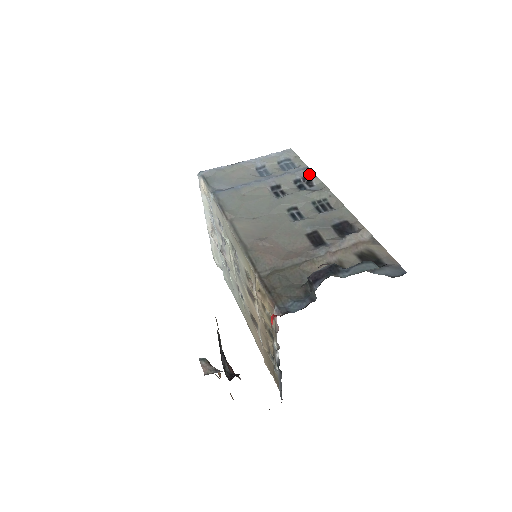
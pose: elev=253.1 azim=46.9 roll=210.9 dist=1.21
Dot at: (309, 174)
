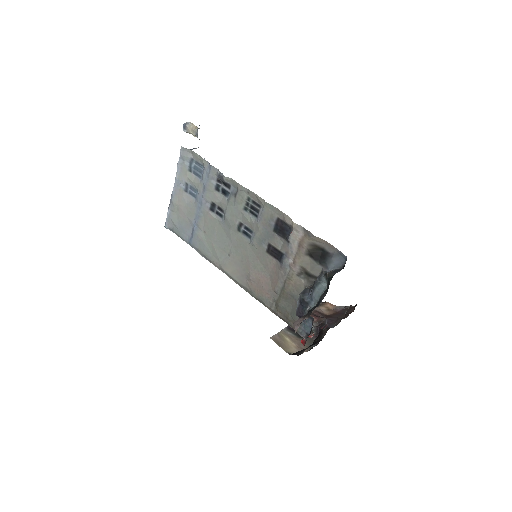
Dot at: (217, 178)
